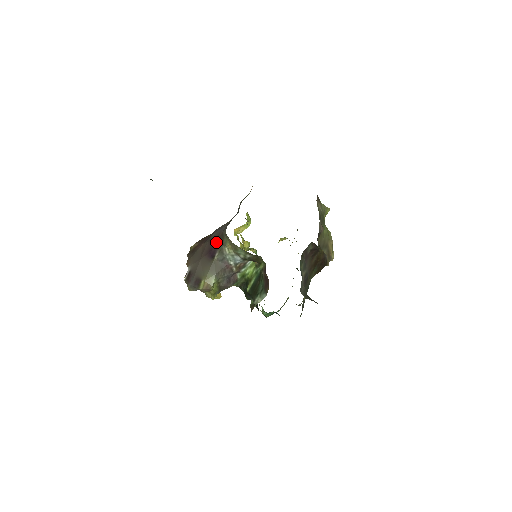
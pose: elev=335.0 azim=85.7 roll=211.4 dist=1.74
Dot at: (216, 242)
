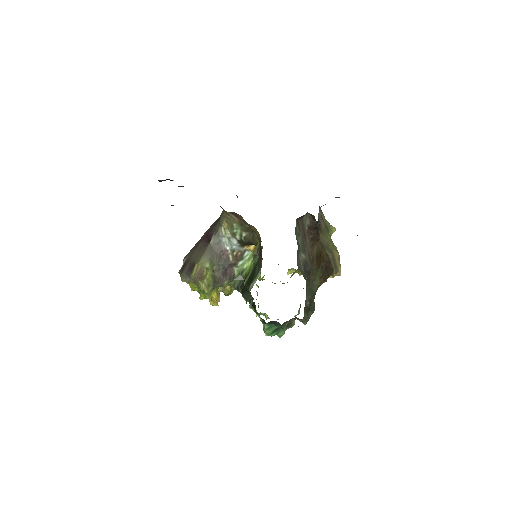
Dot at: (213, 226)
